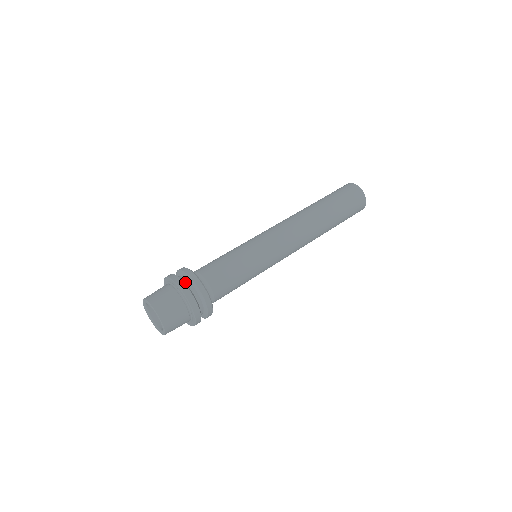
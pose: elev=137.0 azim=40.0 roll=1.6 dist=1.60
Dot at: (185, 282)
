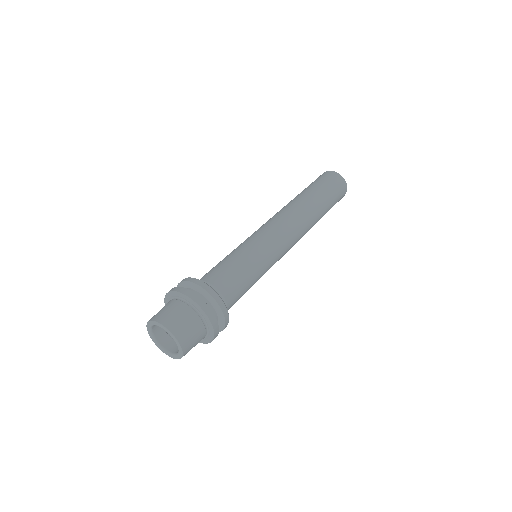
Dot at: occluded
